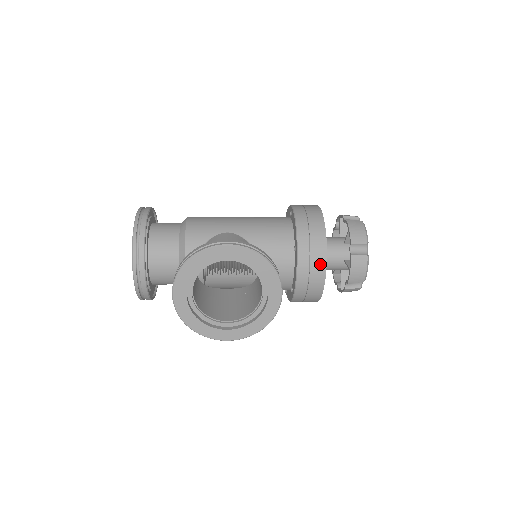
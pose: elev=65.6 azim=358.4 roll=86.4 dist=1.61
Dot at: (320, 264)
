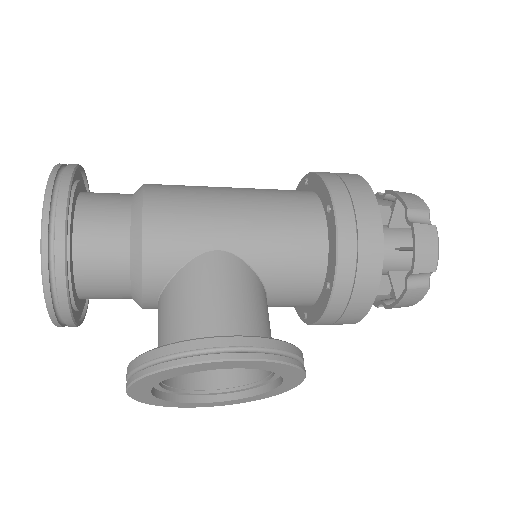
Dot at: (360, 309)
